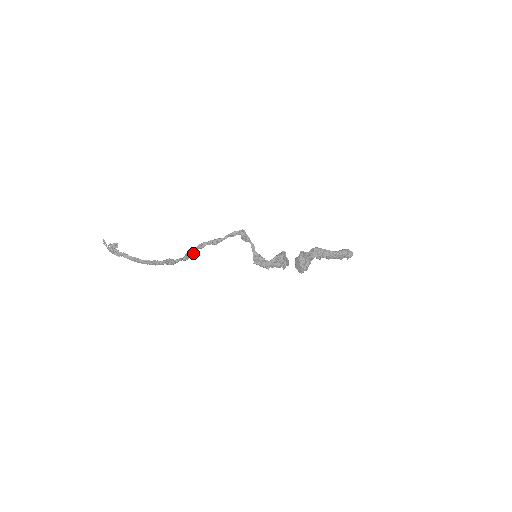
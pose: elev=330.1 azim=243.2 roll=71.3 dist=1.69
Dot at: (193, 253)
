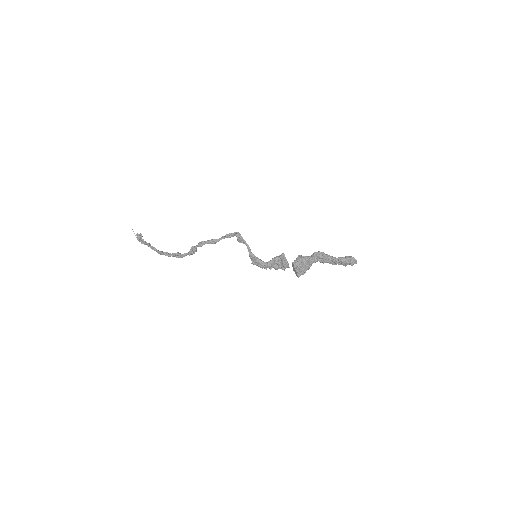
Dot at: (194, 250)
